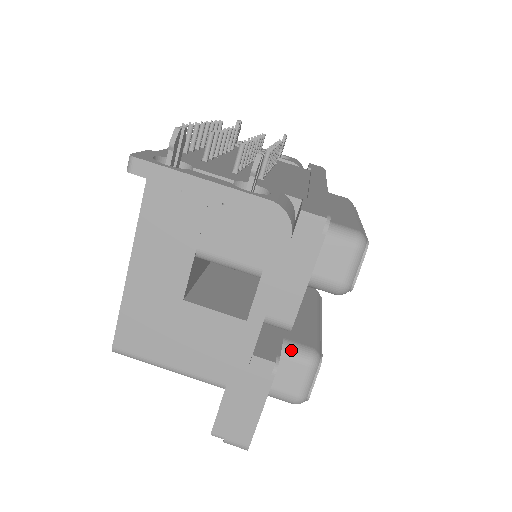
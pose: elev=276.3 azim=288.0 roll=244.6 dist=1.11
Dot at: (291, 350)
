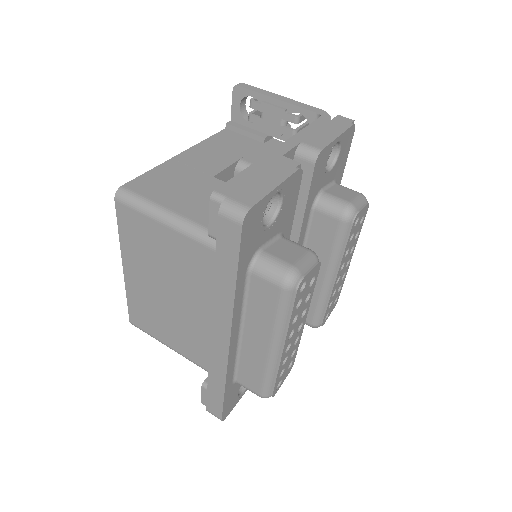
Dot at: (293, 241)
